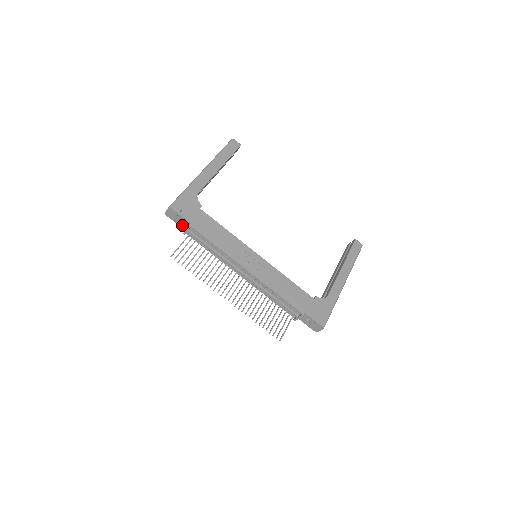
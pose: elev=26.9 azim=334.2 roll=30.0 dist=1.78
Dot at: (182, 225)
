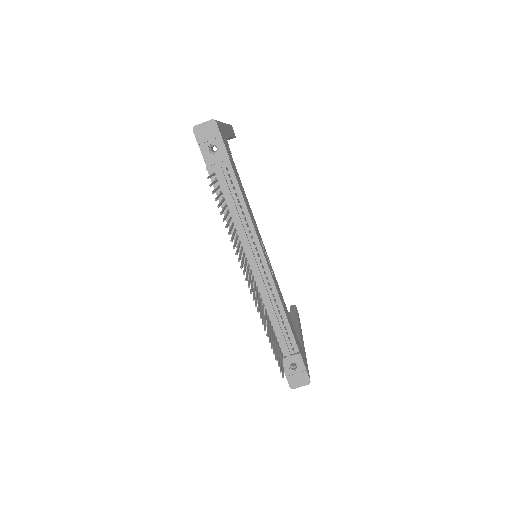
Dot at: (209, 156)
